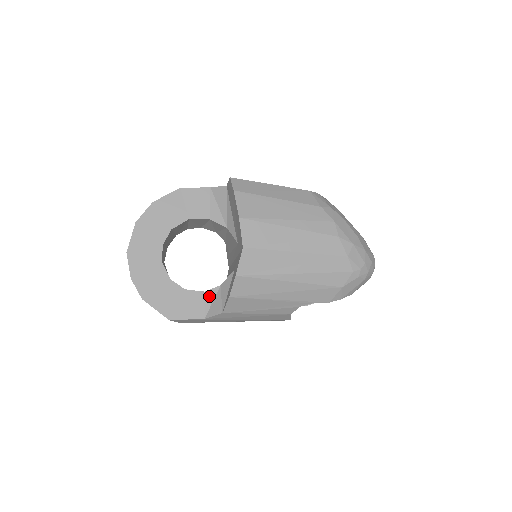
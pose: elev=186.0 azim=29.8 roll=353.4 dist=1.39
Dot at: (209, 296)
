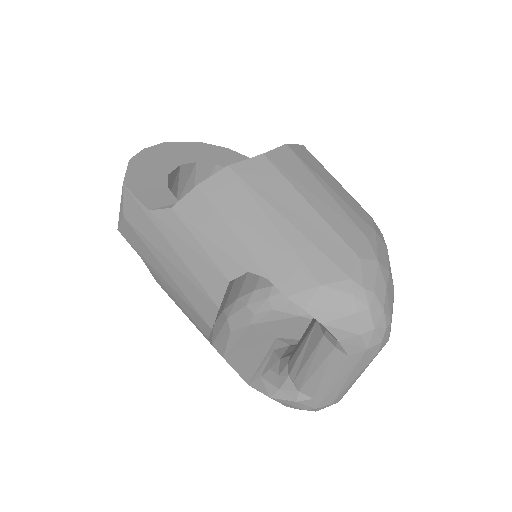
Dot at: occluded
